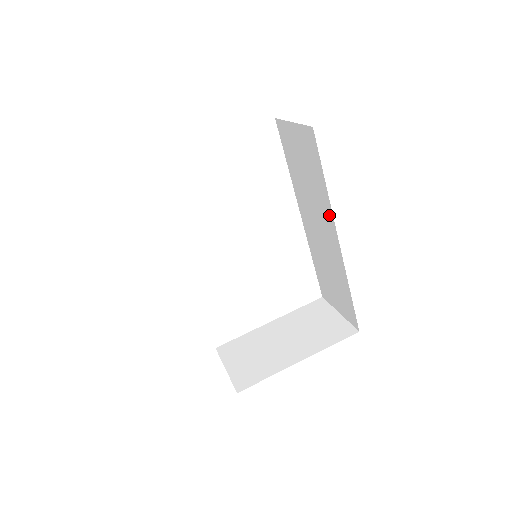
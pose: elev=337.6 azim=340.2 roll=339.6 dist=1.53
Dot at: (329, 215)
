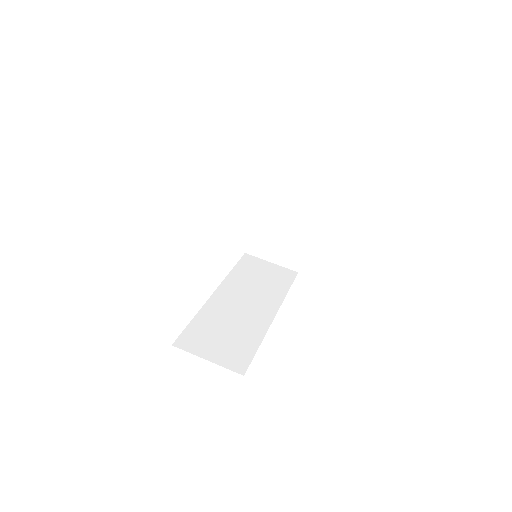
Dot at: occluded
